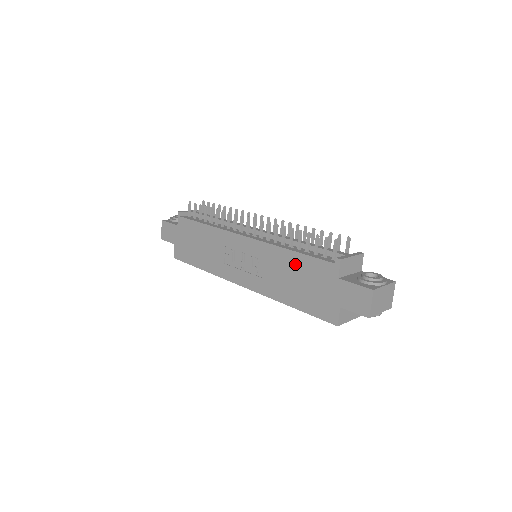
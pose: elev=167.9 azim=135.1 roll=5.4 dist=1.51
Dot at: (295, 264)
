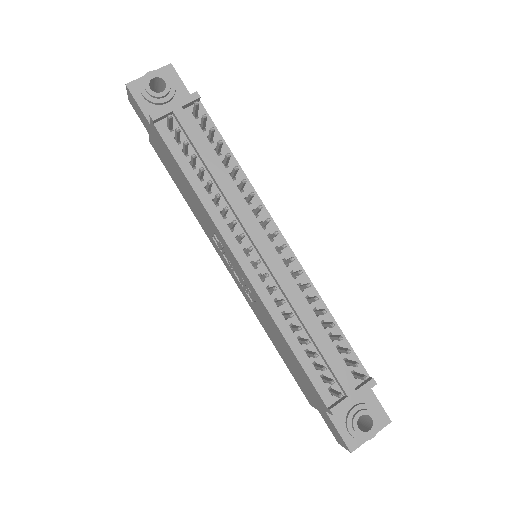
Dot at: (289, 352)
